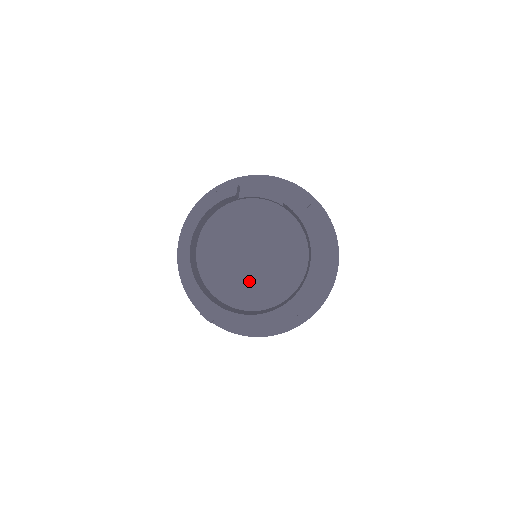
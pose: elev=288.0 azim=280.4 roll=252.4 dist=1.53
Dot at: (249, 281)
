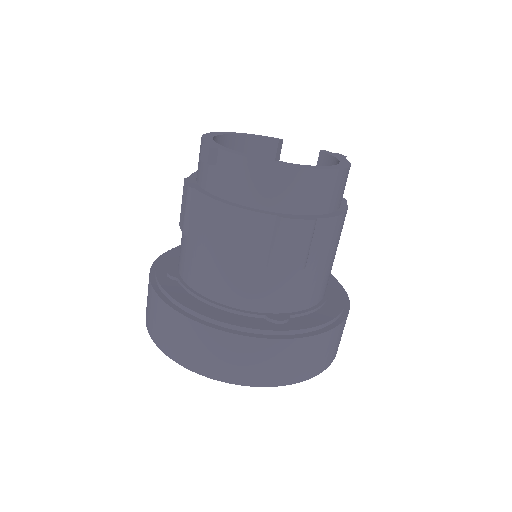
Dot at: occluded
